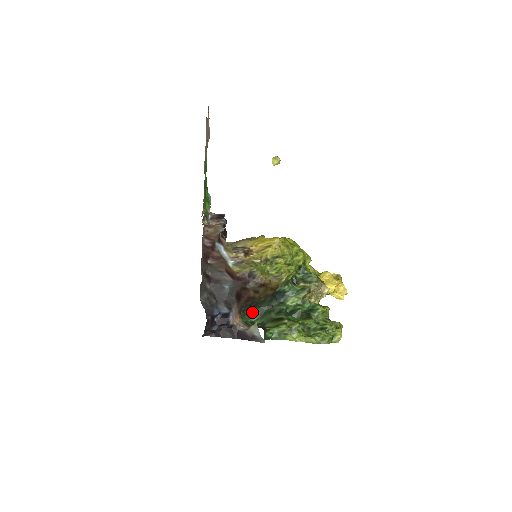
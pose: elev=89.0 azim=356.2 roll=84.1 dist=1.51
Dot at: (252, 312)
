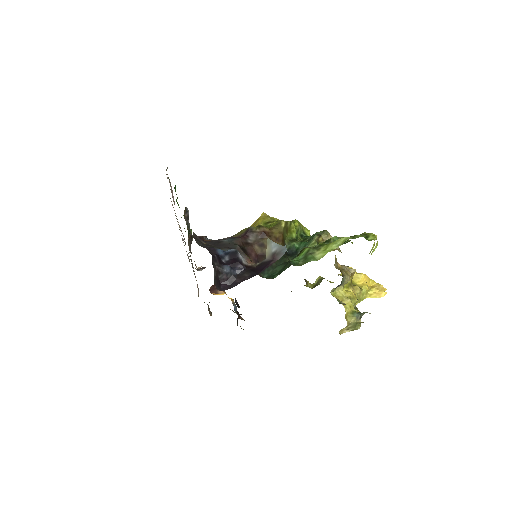
Dot at: (270, 274)
